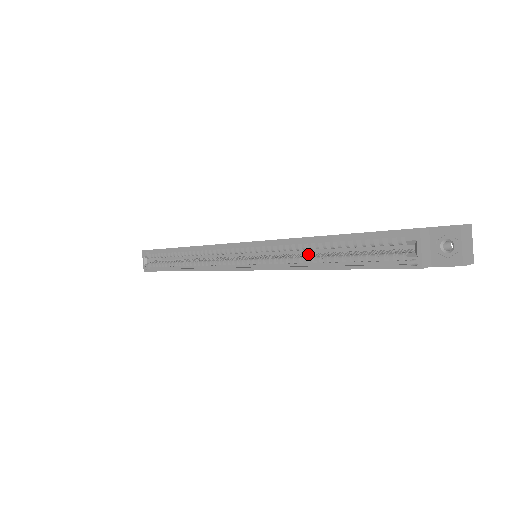
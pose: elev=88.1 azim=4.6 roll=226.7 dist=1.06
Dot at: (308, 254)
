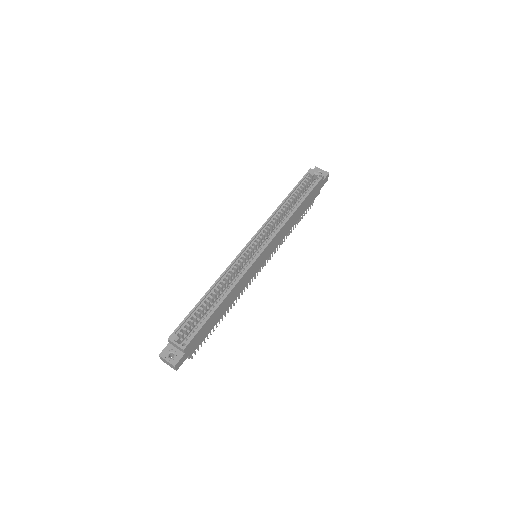
Dot at: occluded
